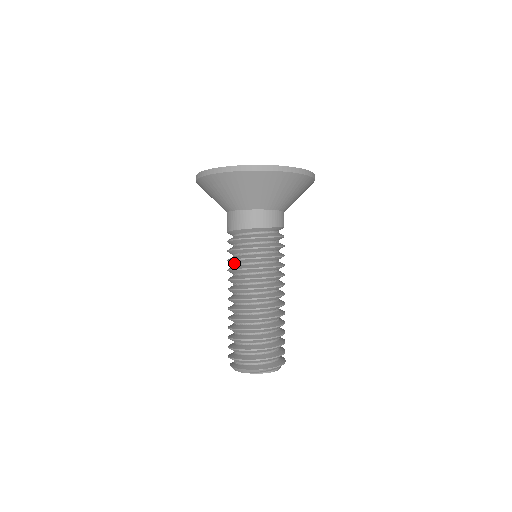
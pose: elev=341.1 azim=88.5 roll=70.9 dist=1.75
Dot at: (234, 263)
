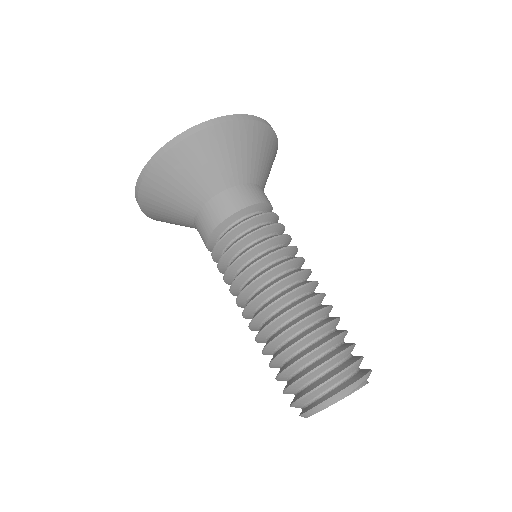
Dot at: (247, 260)
